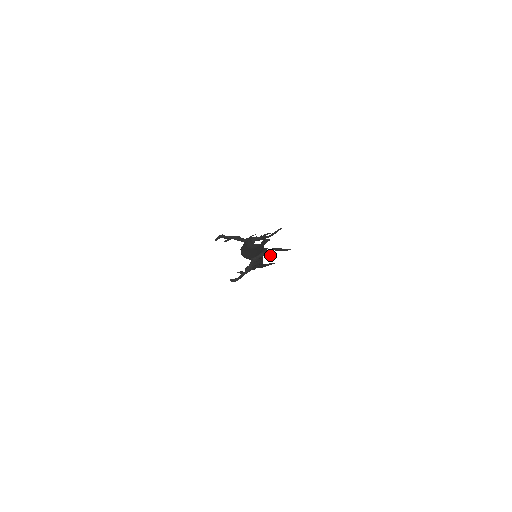
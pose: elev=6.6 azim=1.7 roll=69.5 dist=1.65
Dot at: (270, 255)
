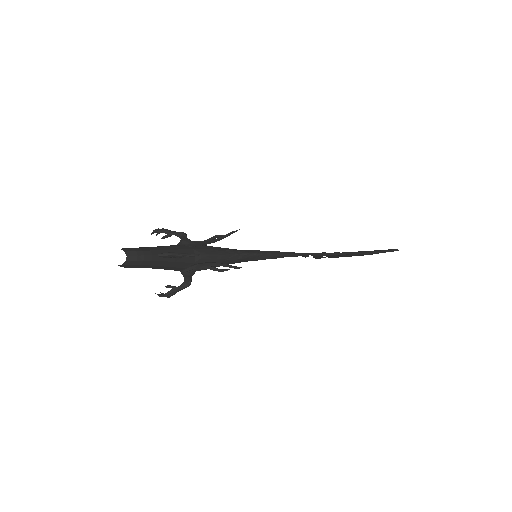
Dot at: (215, 270)
